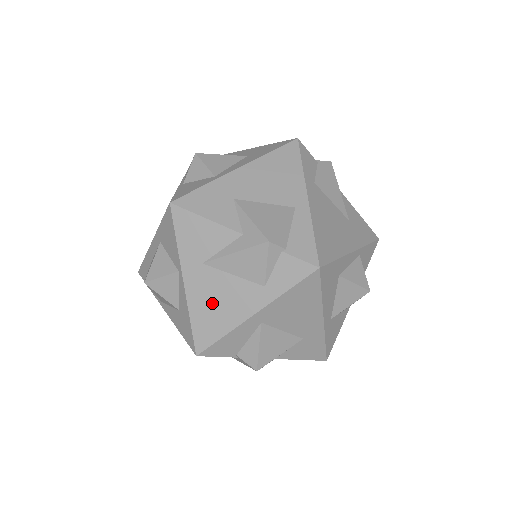
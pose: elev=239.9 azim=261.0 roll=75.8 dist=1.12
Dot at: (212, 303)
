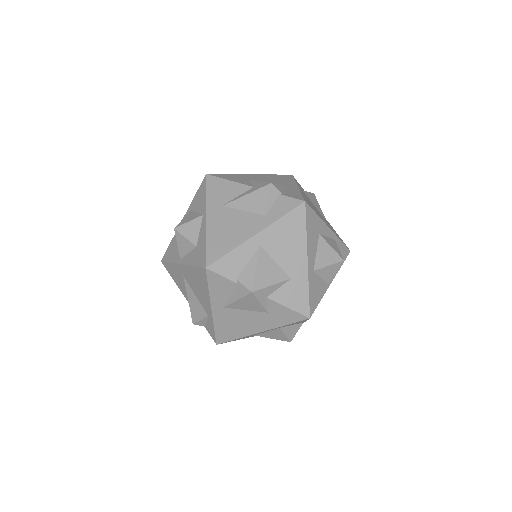
Dot at: (225, 230)
